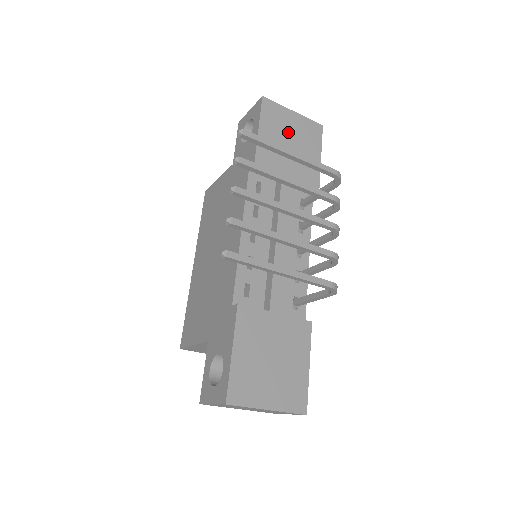
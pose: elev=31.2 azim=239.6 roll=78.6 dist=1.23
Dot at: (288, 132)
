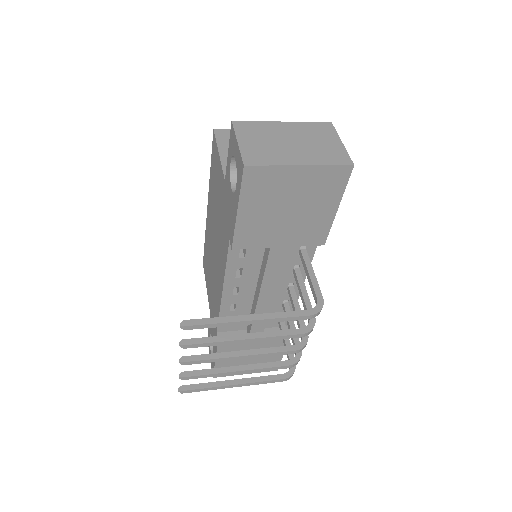
Dot at: (286, 198)
